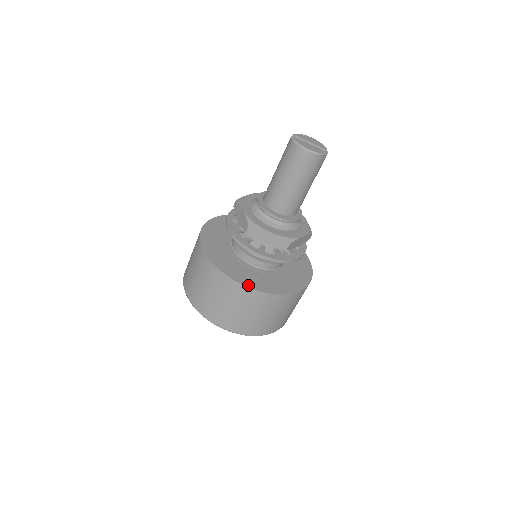
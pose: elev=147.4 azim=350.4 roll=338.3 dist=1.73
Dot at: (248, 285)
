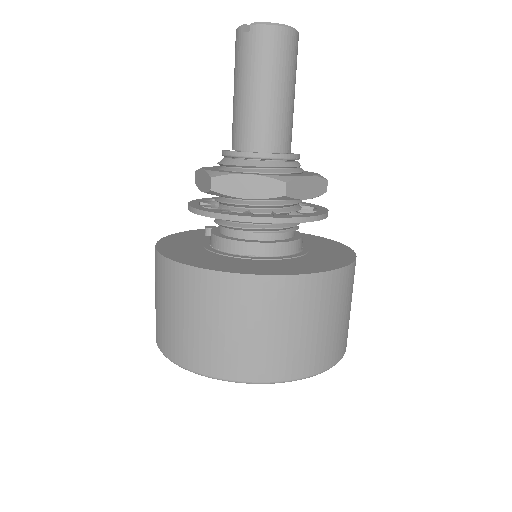
Dot at: (339, 266)
